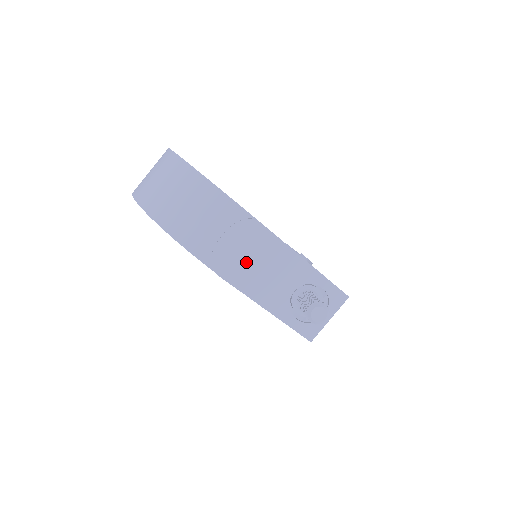
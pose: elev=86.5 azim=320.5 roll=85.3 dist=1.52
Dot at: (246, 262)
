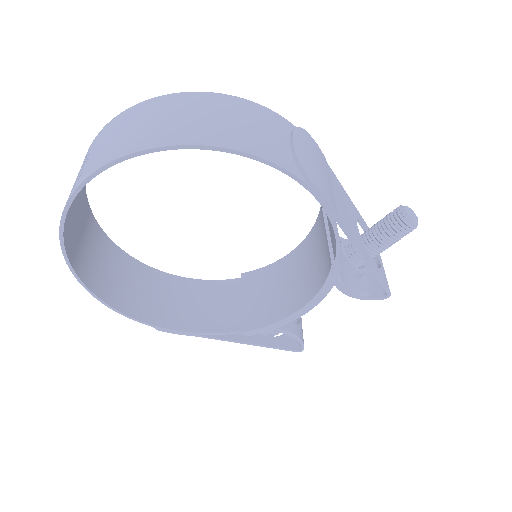
Dot at: (324, 177)
